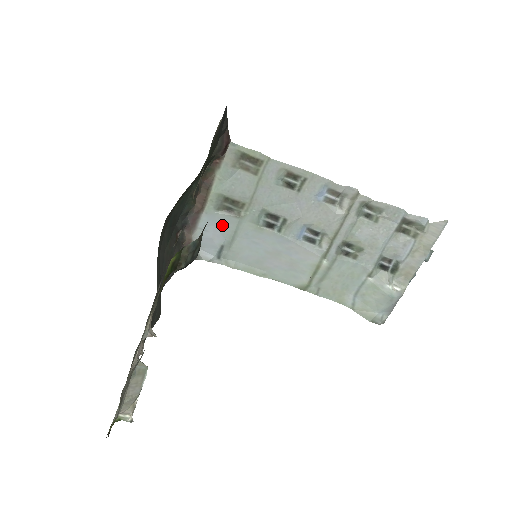
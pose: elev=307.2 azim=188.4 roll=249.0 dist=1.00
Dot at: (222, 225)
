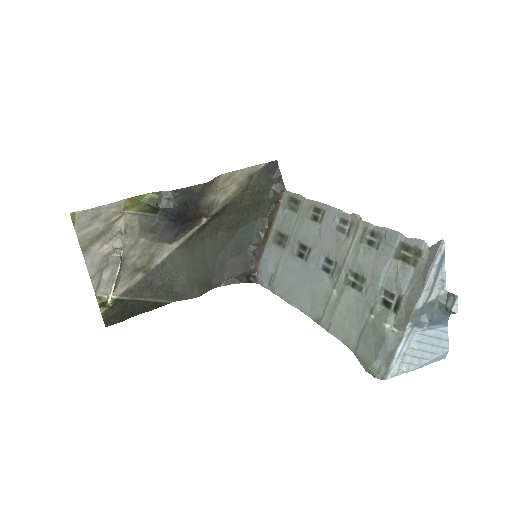
Dot at: (275, 256)
